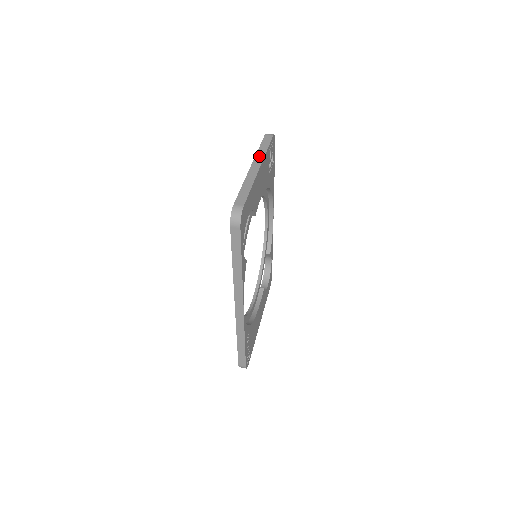
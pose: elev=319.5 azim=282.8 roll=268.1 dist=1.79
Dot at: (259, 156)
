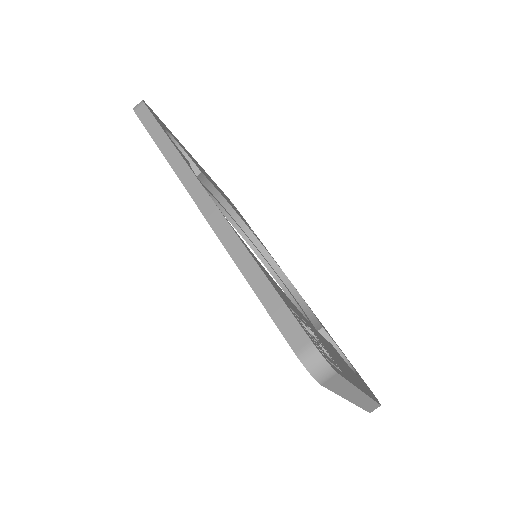
Dot at: (350, 394)
